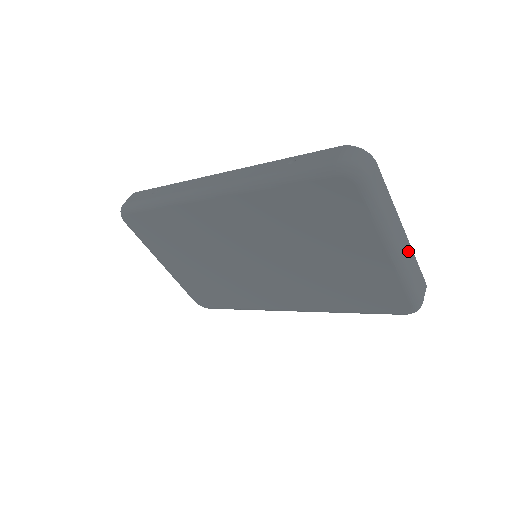
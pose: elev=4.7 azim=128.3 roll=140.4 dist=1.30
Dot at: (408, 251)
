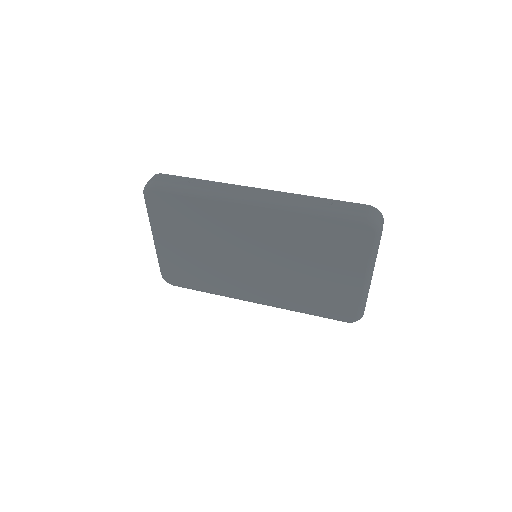
Dot at: occluded
